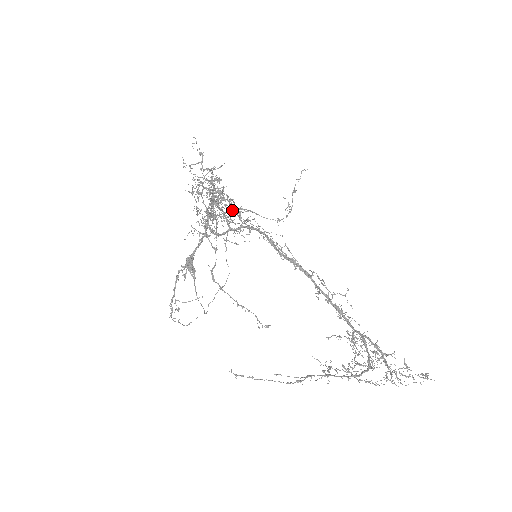
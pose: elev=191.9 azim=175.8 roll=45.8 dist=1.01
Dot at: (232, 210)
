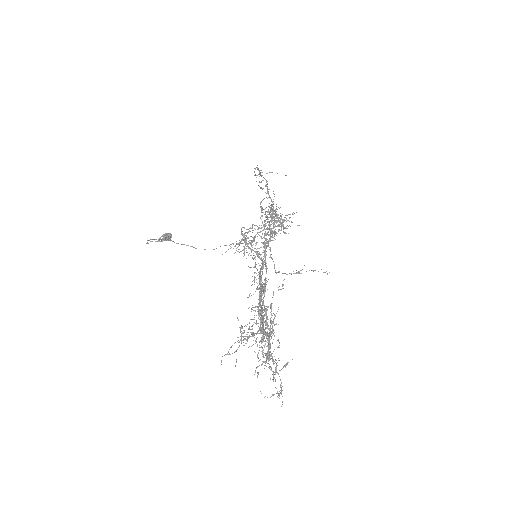
Dot at: occluded
